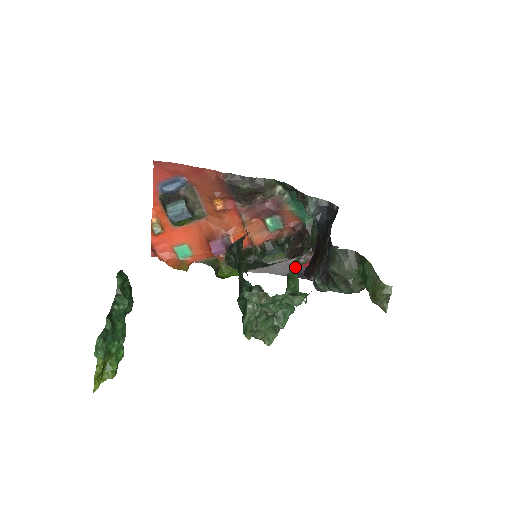
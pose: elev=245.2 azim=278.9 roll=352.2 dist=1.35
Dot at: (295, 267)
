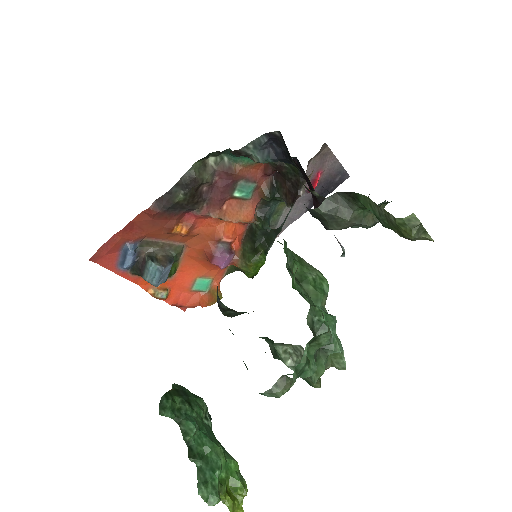
Dot at: occluded
